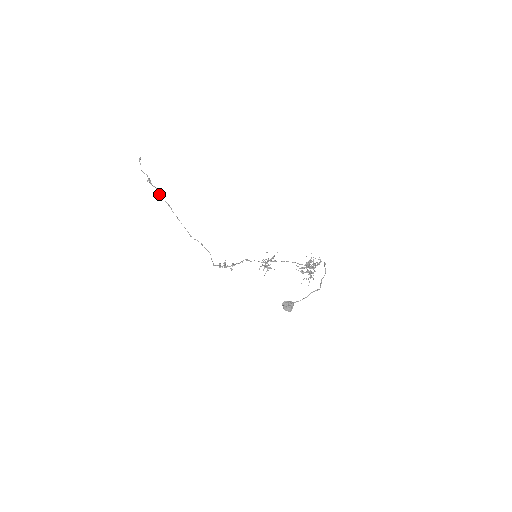
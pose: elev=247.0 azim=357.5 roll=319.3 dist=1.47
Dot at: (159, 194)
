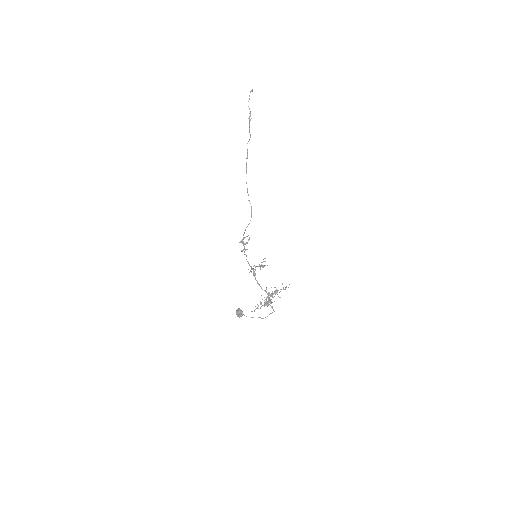
Dot at: occluded
